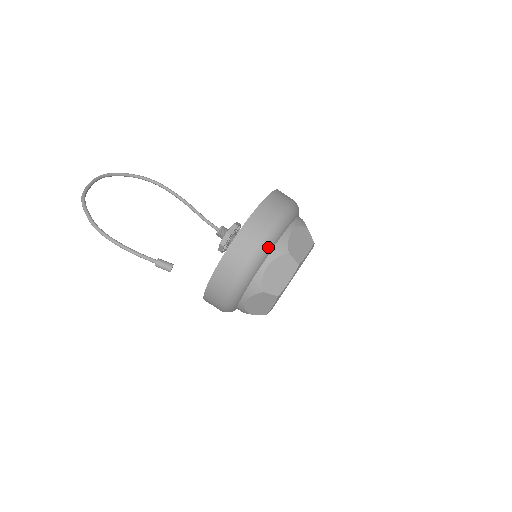
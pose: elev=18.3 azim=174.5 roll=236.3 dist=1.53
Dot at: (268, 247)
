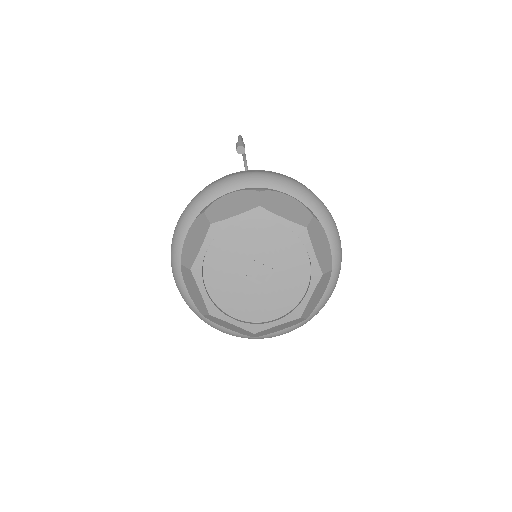
Dot at: (310, 198)
